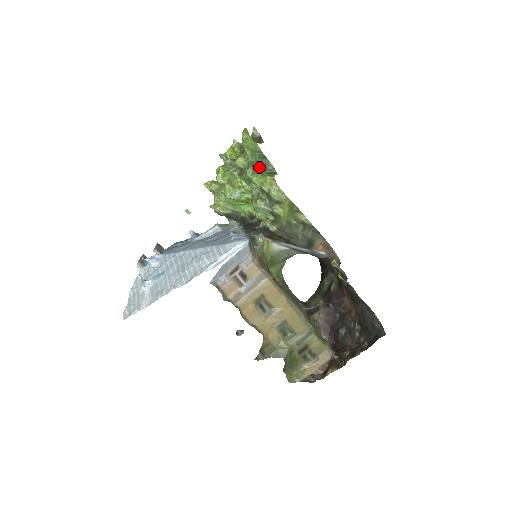
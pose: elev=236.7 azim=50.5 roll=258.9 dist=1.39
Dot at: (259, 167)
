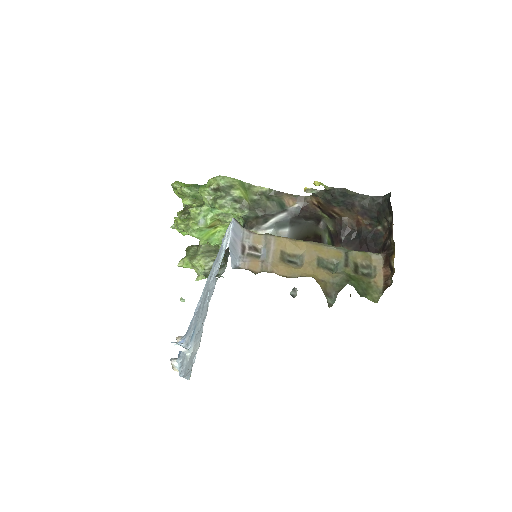
Dot at: occluded
